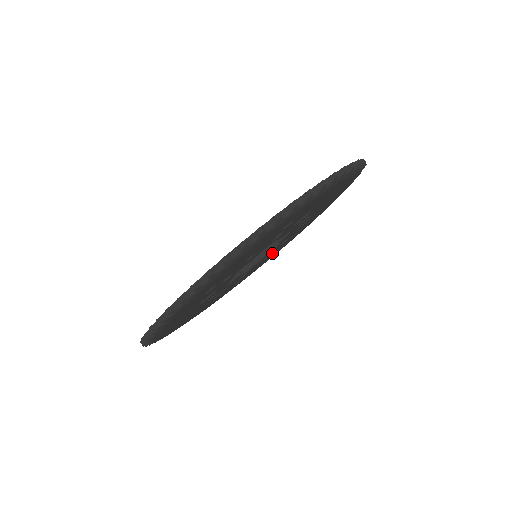
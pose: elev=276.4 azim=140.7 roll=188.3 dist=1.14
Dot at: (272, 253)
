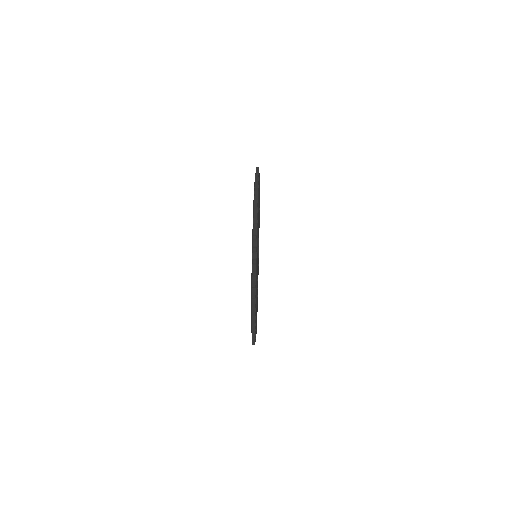
Dot at: (257, 300)
